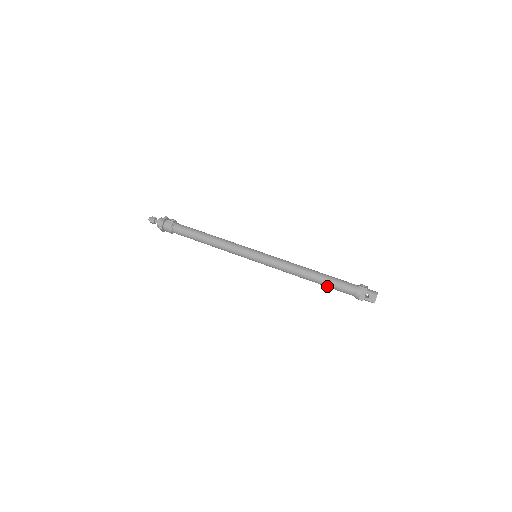
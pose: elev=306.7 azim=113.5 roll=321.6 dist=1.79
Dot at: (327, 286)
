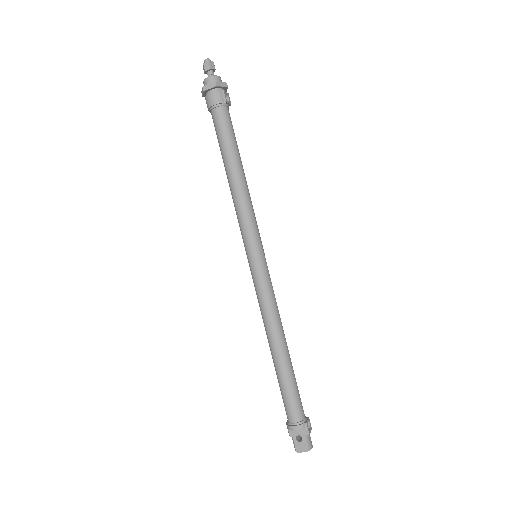
Dot at: (279, 379)
